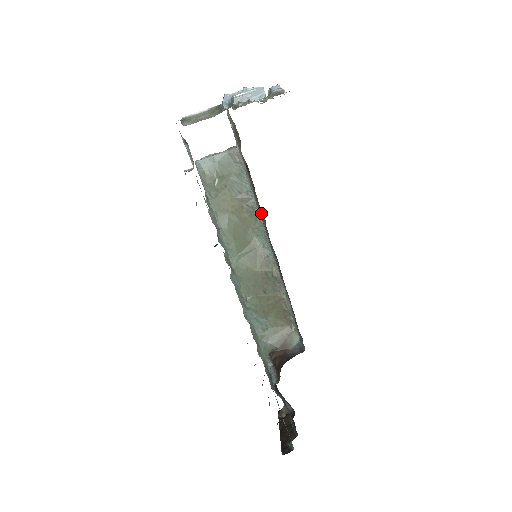
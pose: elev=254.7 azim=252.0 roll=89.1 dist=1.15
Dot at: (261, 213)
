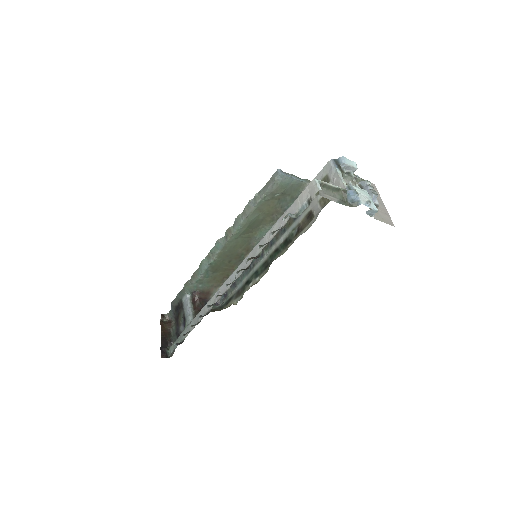
Dot at: (284, 235)
